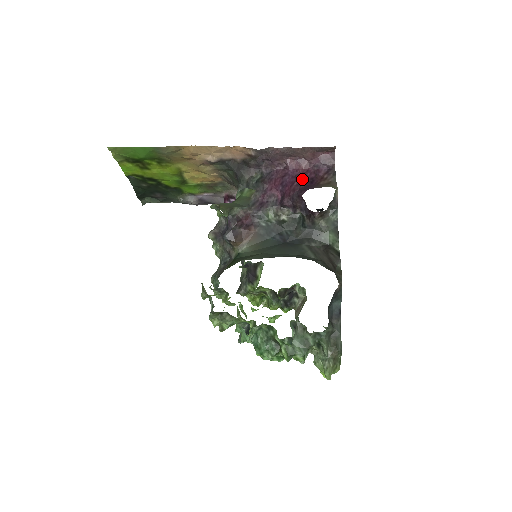
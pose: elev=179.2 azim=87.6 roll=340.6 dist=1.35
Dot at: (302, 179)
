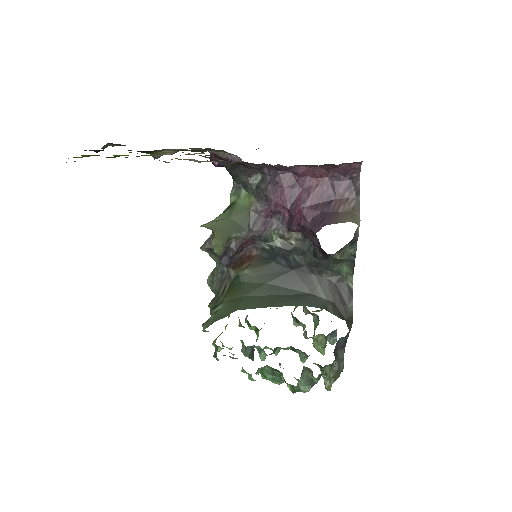
Dot at: (316, 197)
